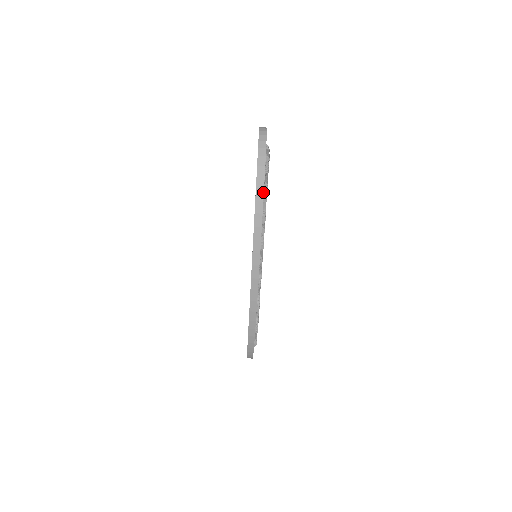
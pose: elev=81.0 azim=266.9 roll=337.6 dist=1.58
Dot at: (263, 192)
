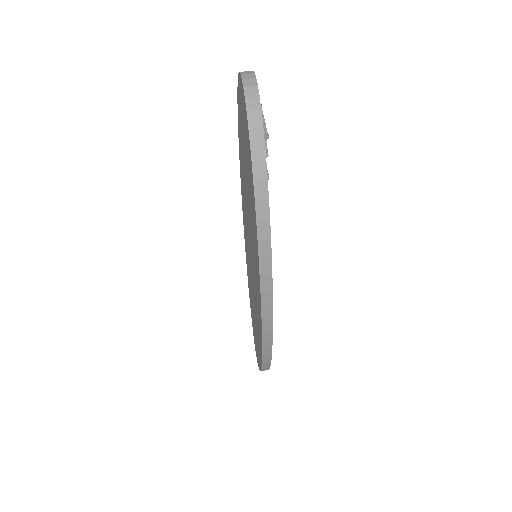
Dot at: (268, 206)
